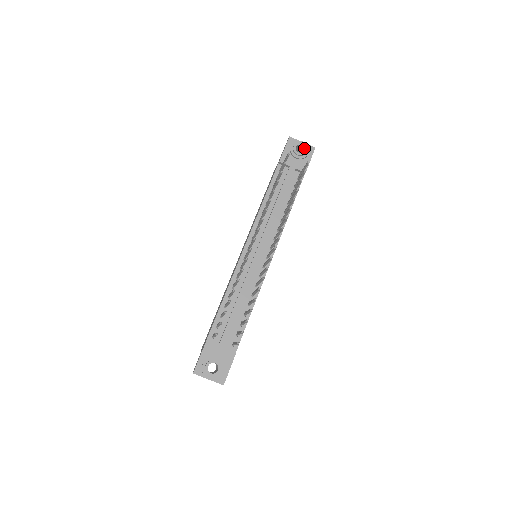
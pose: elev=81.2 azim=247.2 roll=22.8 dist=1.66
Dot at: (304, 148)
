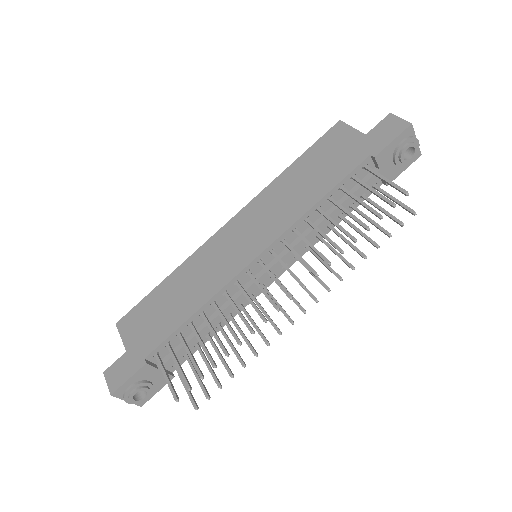
Dot at: (414, 155)
